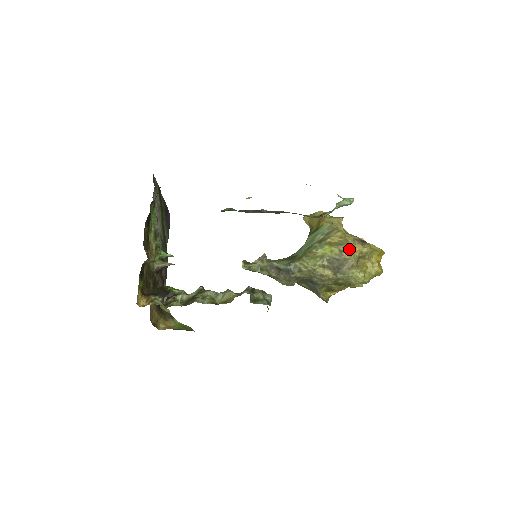
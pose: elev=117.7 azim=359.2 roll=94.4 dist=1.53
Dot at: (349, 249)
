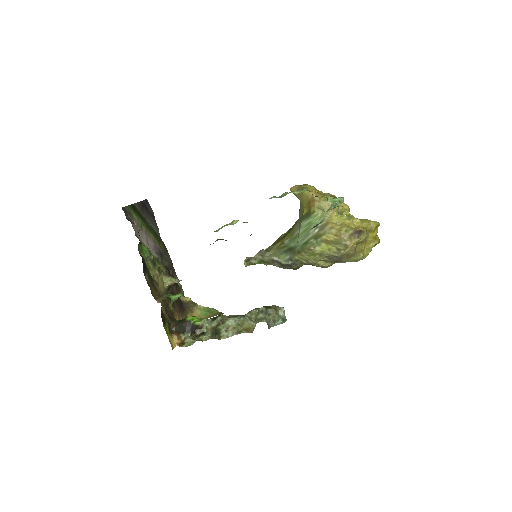
Dot at: (346, 248)
